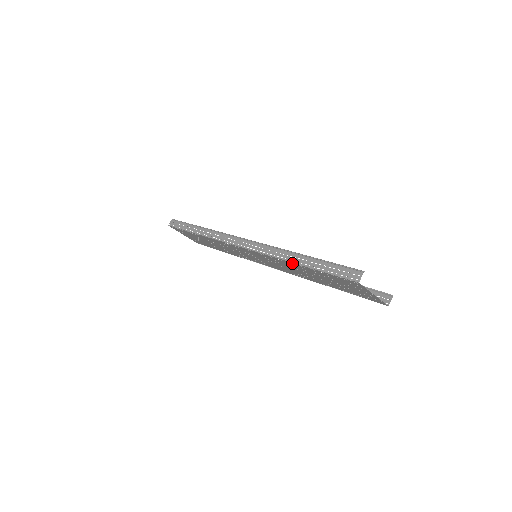
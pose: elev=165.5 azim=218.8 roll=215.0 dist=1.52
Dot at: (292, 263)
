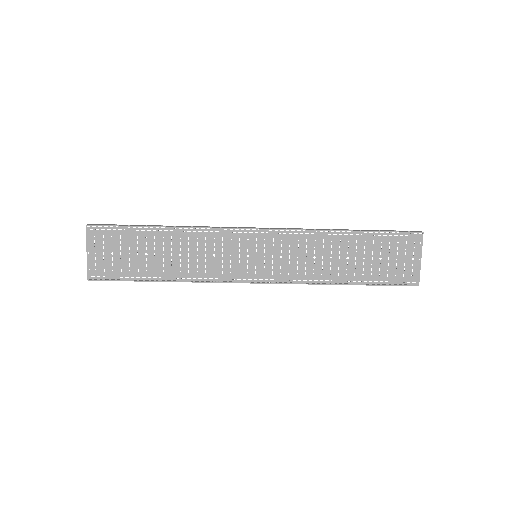
Dot at: (341, 233)
